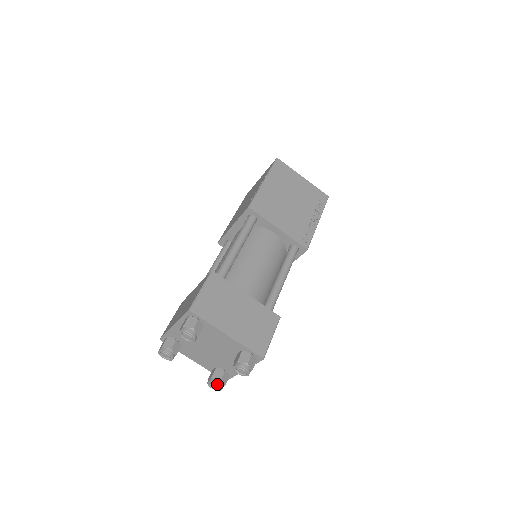
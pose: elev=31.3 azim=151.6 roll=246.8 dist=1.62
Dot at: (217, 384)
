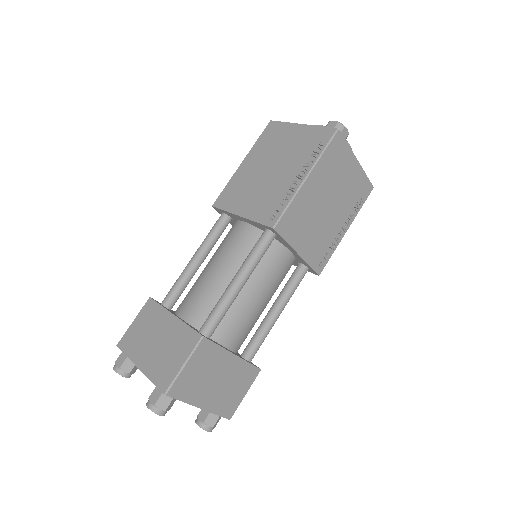
Dot at: occluded
